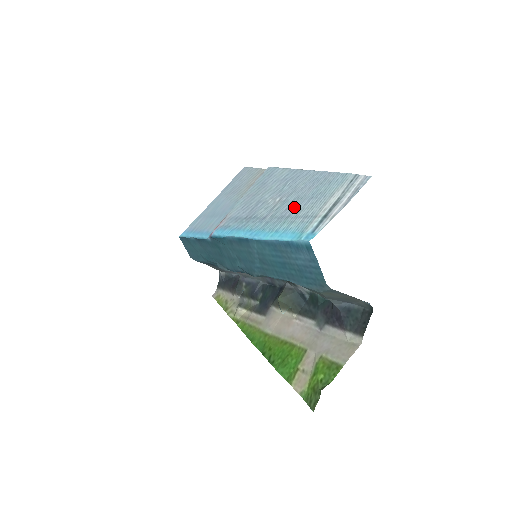
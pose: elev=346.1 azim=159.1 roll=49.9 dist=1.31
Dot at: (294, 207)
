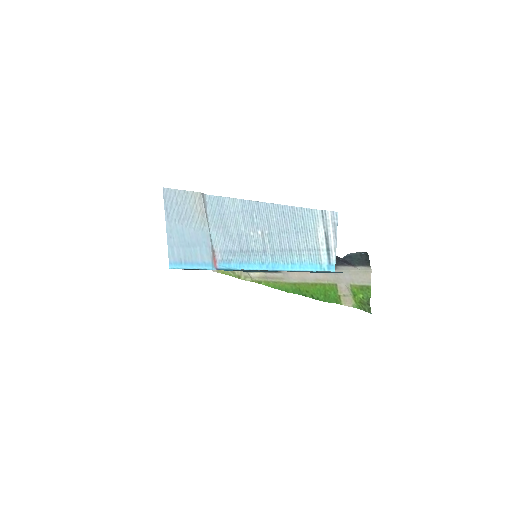
Dot at: (288, 241)
